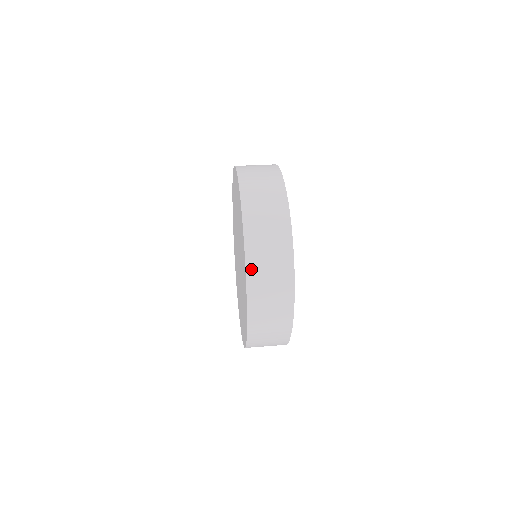
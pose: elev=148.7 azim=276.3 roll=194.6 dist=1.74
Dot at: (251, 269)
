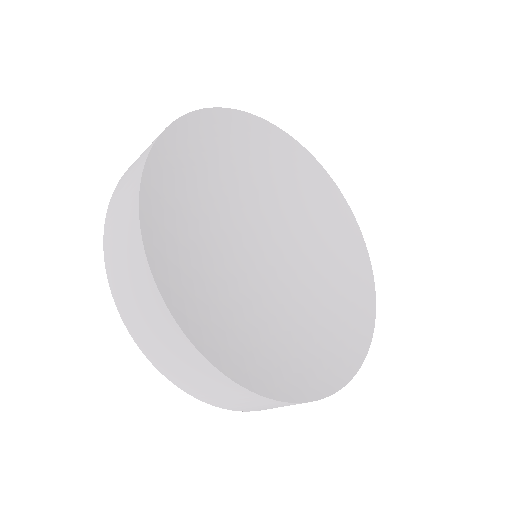
Dot at: (110, 211)
